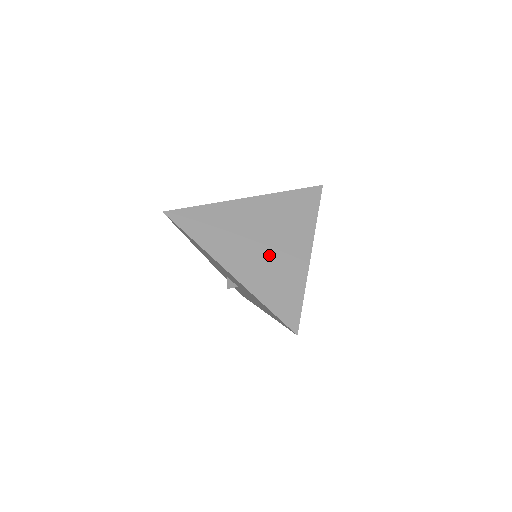
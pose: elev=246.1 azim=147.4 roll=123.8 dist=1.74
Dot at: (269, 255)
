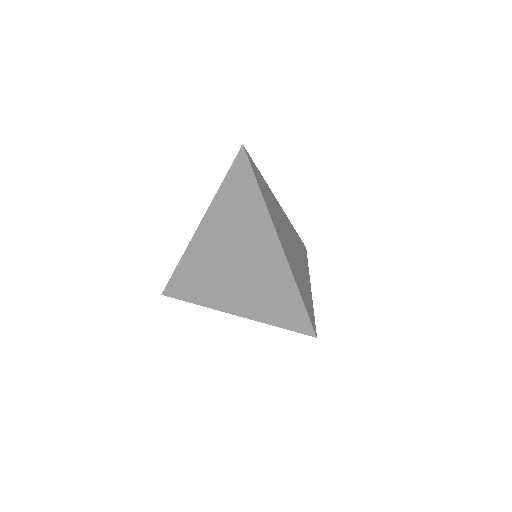
Dot at: (248, 272)
